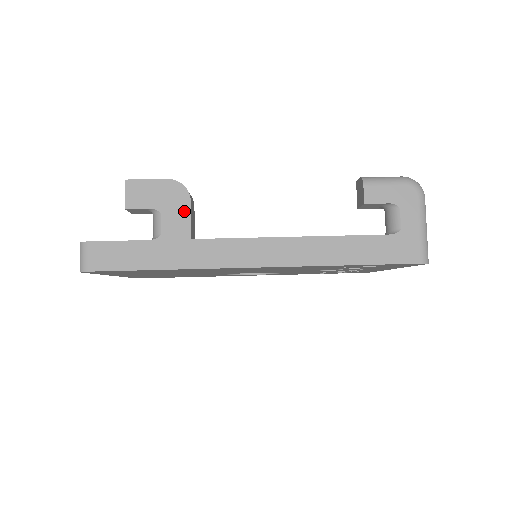
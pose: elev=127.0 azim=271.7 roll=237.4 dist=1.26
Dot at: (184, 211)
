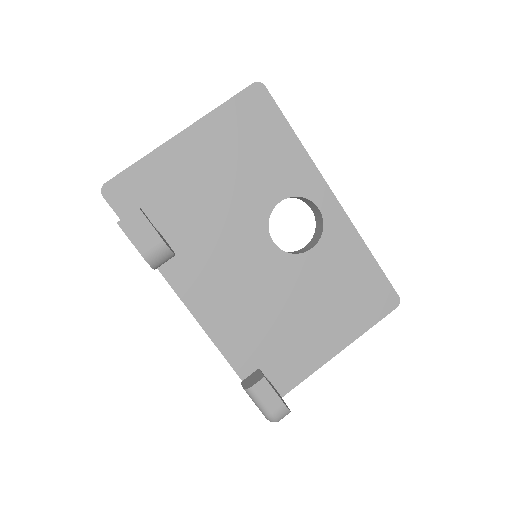
Dot at: occluded
